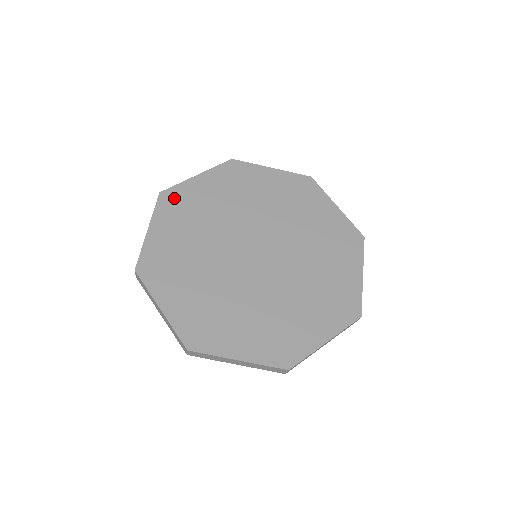
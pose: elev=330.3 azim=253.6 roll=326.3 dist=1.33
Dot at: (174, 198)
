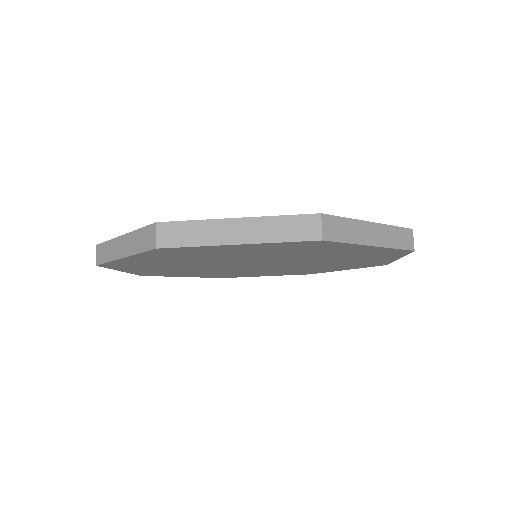
Dot at: occluded
